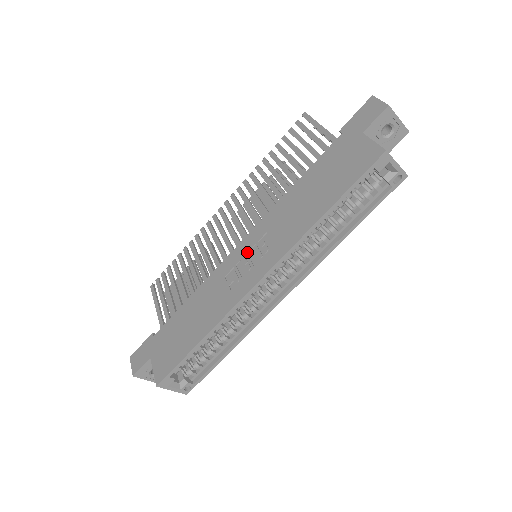
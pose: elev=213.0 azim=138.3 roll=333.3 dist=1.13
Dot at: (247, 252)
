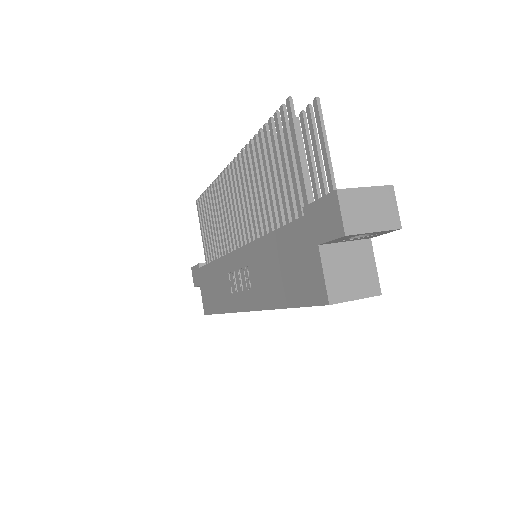
Dot at: (239, 269)
